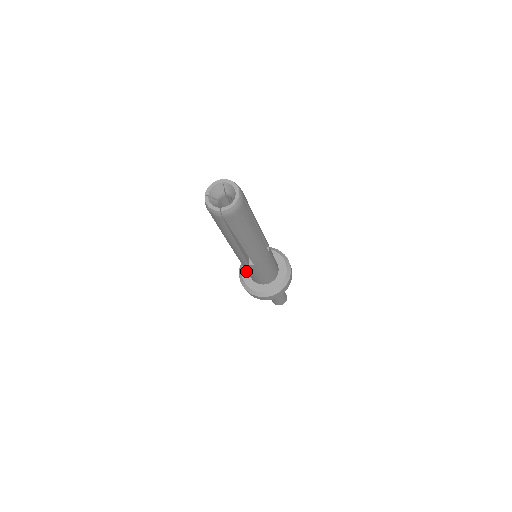
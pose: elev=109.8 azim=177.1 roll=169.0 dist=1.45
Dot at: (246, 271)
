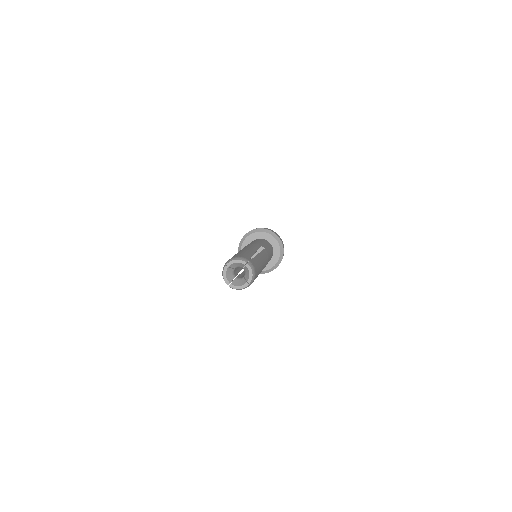
Dot at: occluded
